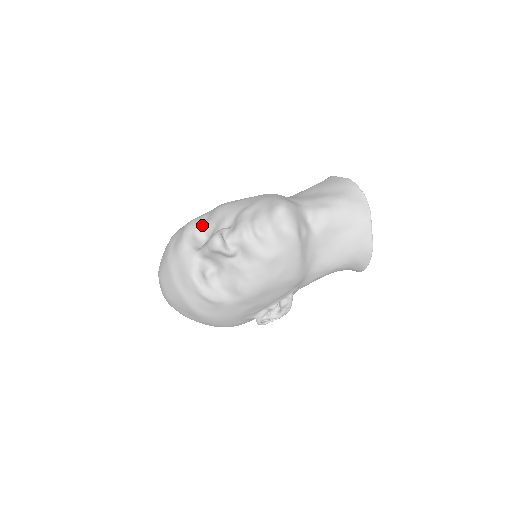
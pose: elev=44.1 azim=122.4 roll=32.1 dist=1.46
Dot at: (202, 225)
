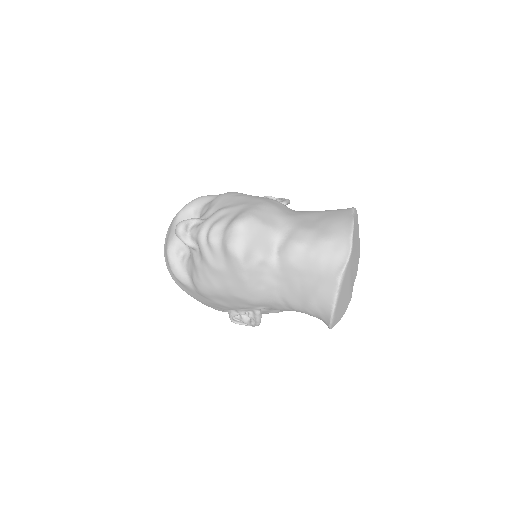
Dot at: (203, 205)
